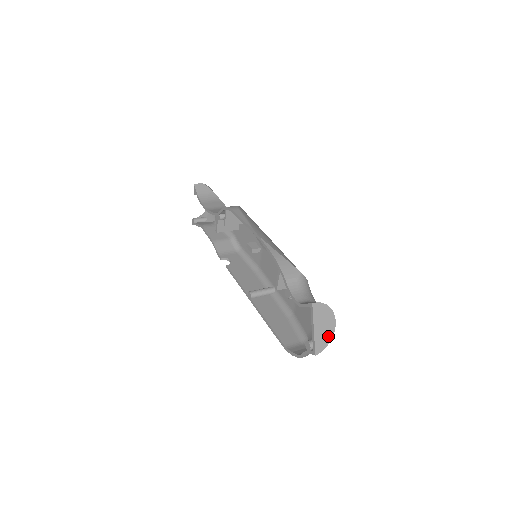
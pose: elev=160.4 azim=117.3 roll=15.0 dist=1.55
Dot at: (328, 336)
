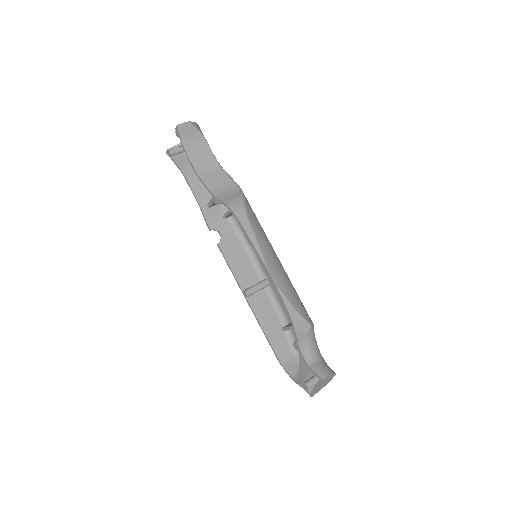
Dot at: (325, 385)
